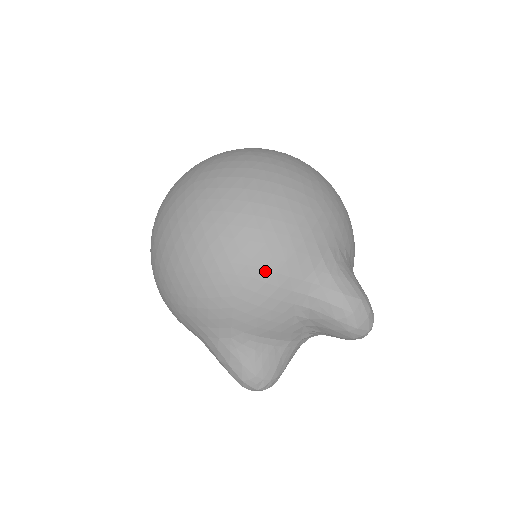
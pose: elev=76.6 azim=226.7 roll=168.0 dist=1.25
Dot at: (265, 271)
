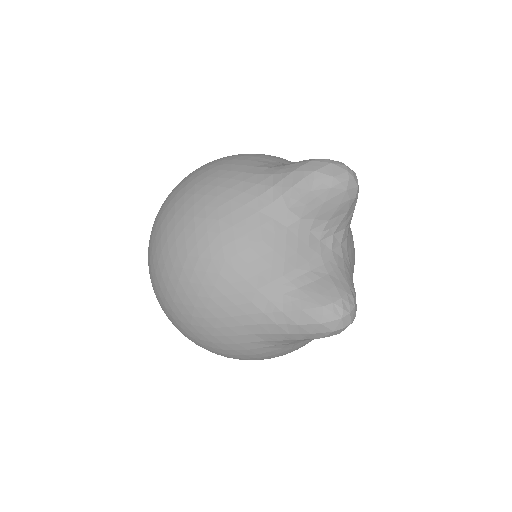
Dot at: (223, 220)
